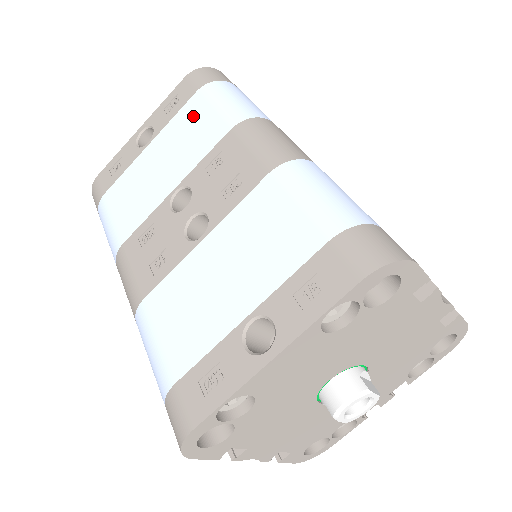
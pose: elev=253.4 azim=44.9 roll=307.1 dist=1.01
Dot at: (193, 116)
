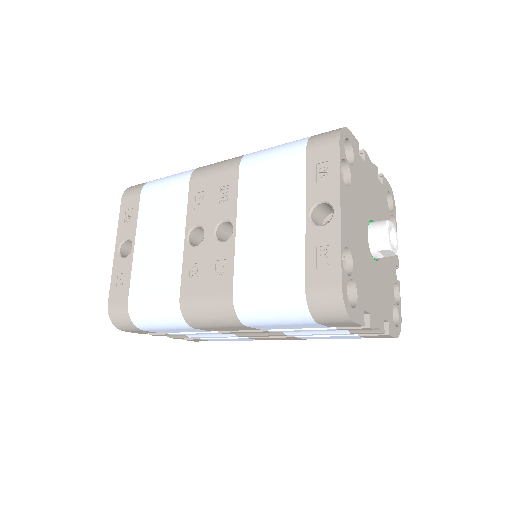
Dot at: (153, 204)
